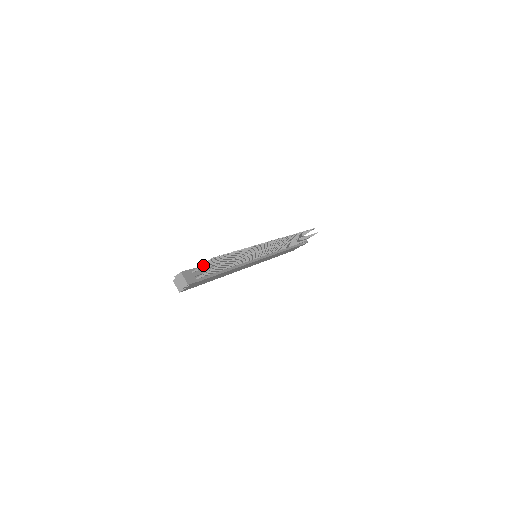
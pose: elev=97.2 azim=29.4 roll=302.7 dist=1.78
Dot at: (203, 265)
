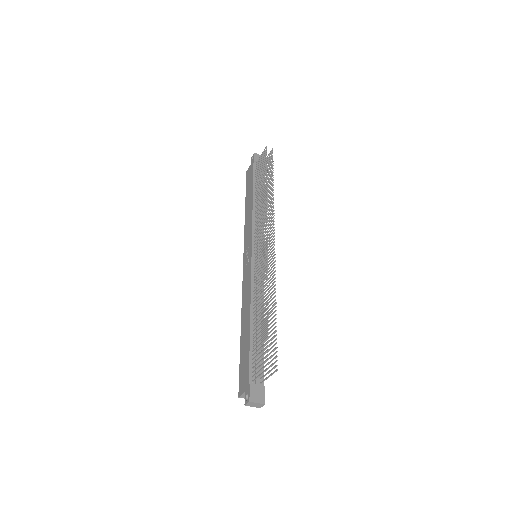
Dot at: occluded
